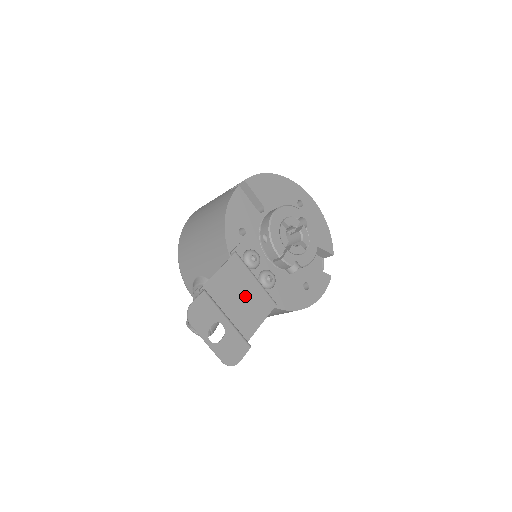
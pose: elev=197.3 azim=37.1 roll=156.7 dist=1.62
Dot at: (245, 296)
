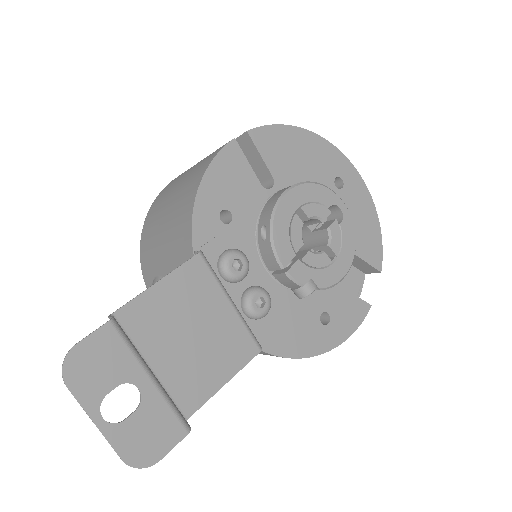
Dot at: (203, 332)
